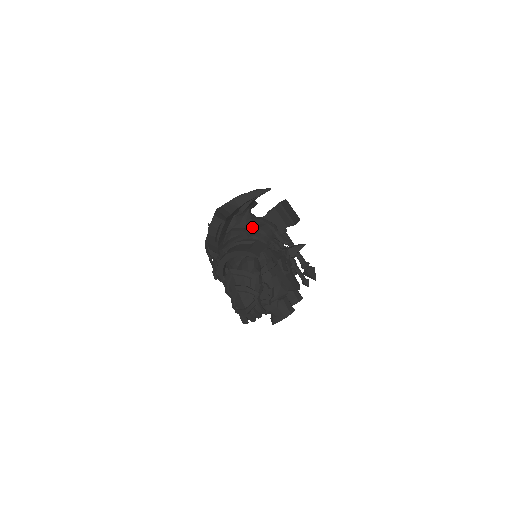
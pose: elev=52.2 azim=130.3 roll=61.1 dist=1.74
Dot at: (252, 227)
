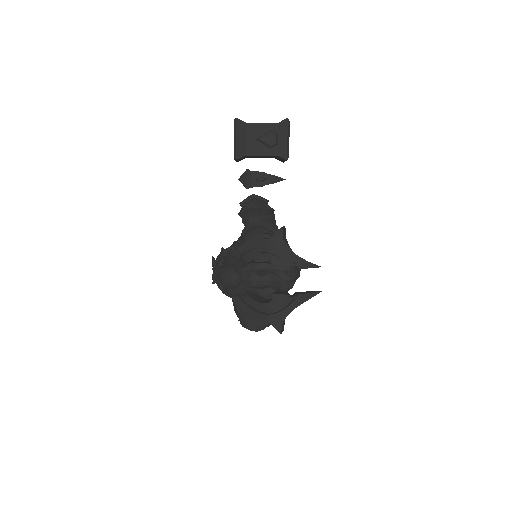
Dot at: occluded
